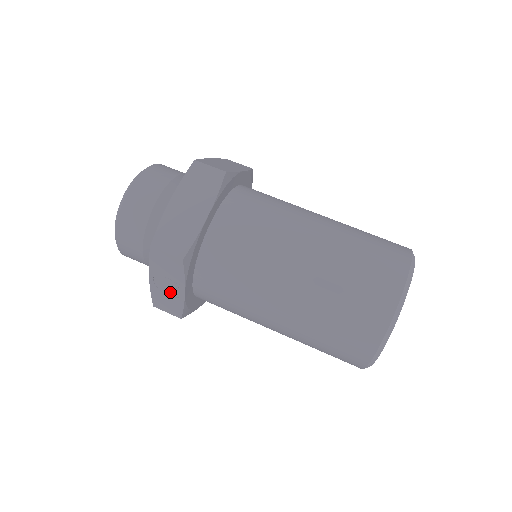
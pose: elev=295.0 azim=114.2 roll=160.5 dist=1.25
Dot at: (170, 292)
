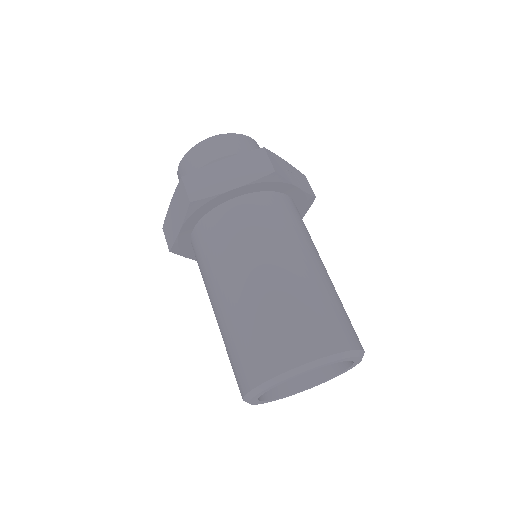
Dot at: occluded
